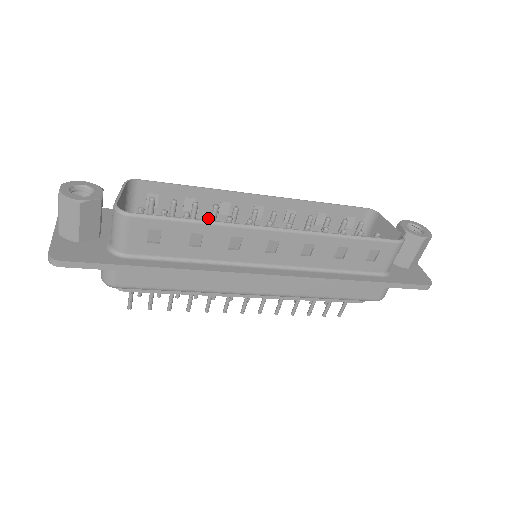
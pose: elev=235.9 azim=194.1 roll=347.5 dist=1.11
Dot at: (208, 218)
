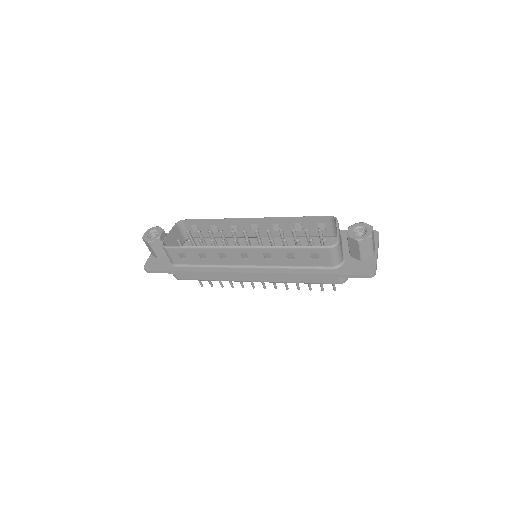
Dot at: (211, 241)
